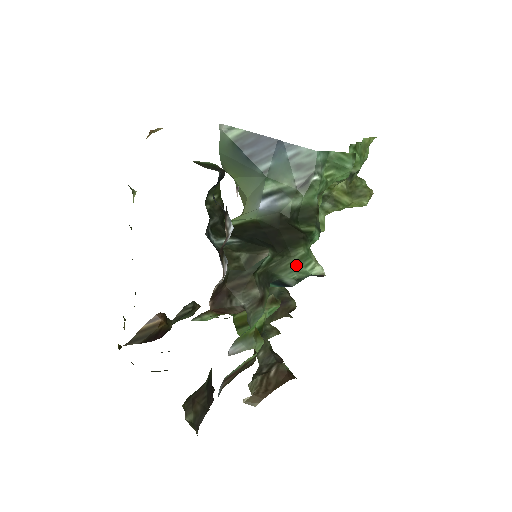
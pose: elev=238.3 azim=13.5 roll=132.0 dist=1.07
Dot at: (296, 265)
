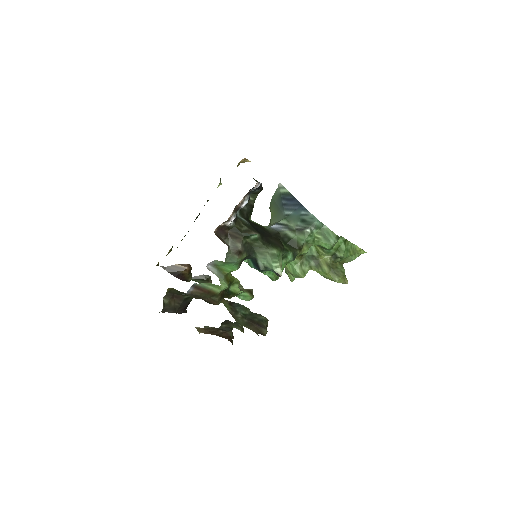
Dot at: (268, 256)
